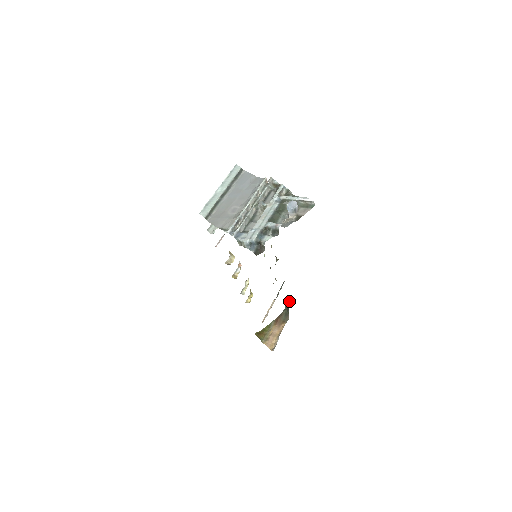
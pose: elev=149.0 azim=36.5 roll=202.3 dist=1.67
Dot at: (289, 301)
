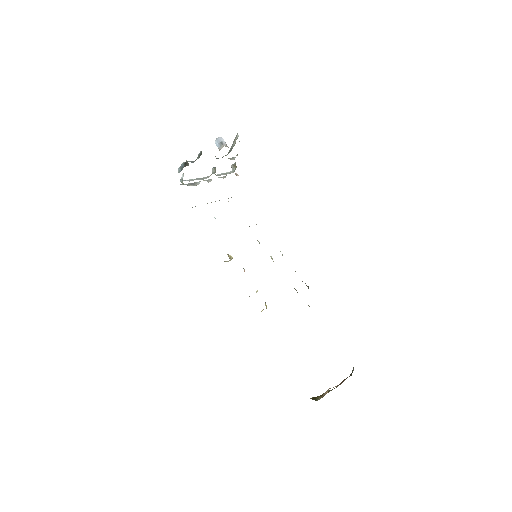
Dot at: occluded
